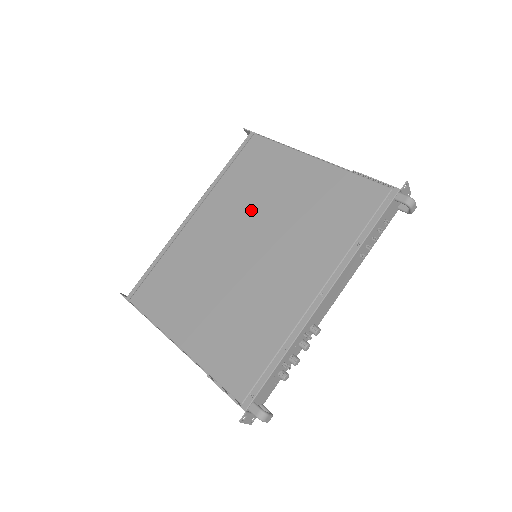
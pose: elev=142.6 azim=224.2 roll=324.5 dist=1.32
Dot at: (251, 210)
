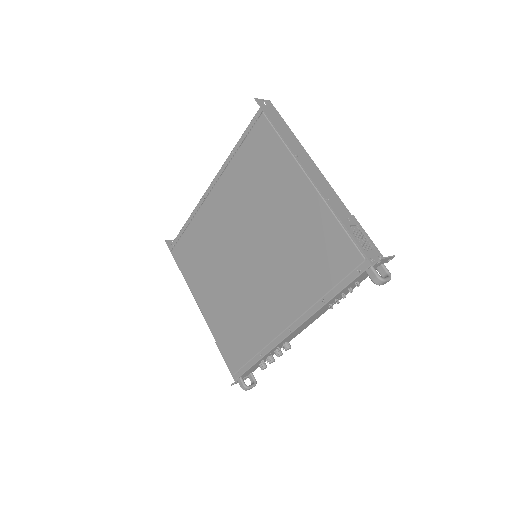
Dot at: (251, 214)
